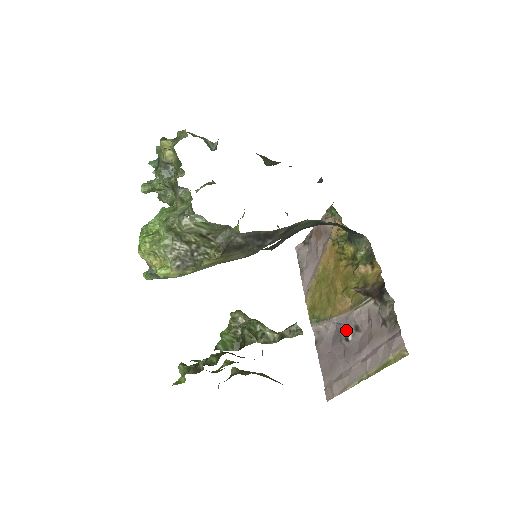
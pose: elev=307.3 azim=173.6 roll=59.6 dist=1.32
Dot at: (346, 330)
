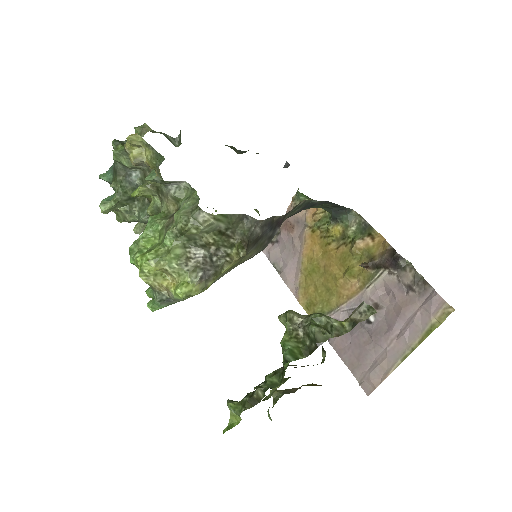
Dot at: occluded
